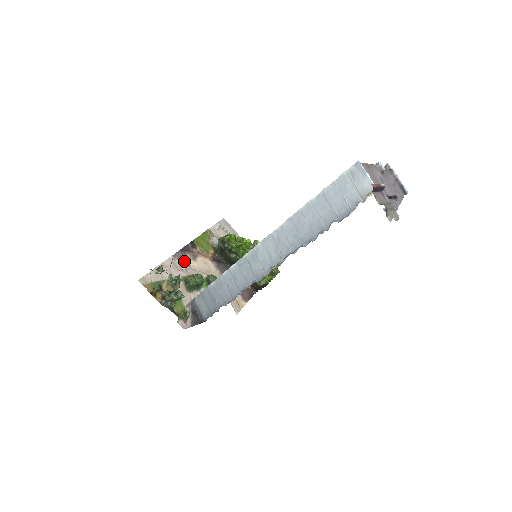
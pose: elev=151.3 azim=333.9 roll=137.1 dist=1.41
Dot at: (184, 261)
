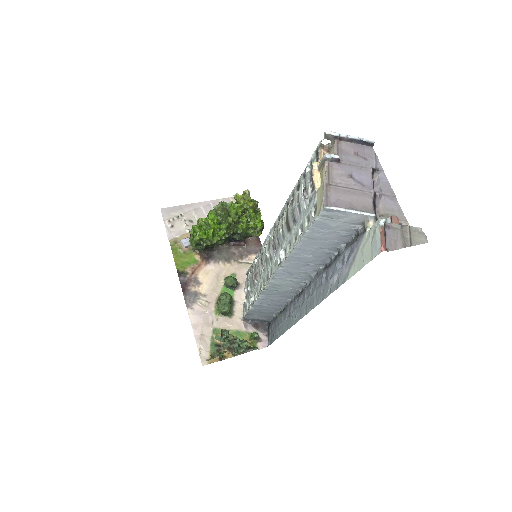
Dot at: (197, 298)
